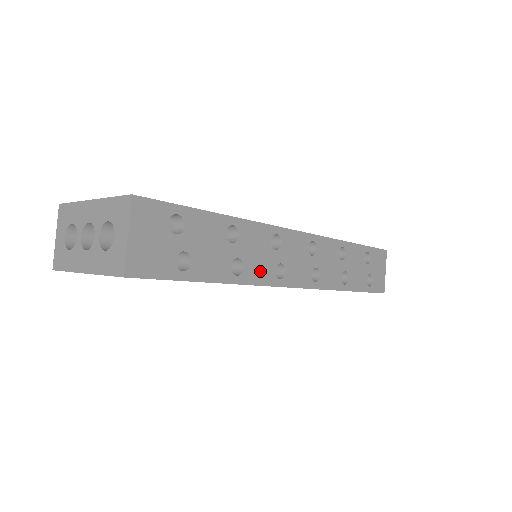
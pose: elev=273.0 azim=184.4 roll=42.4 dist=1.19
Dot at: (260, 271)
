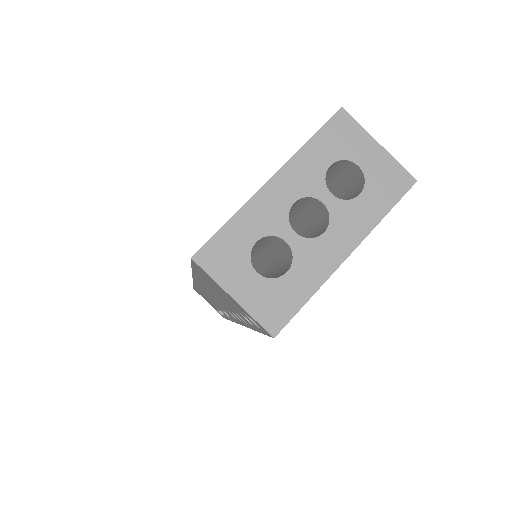
Dot at: occluded
